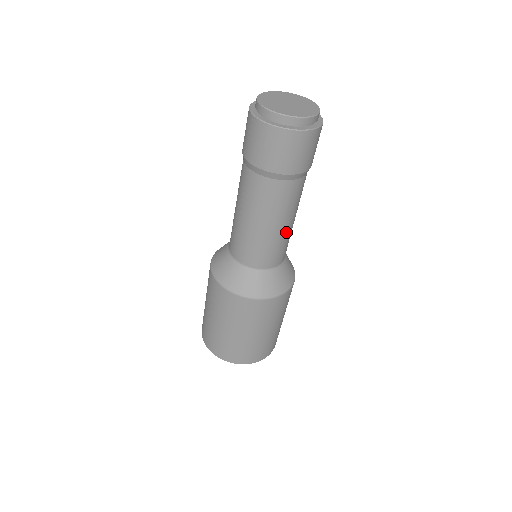
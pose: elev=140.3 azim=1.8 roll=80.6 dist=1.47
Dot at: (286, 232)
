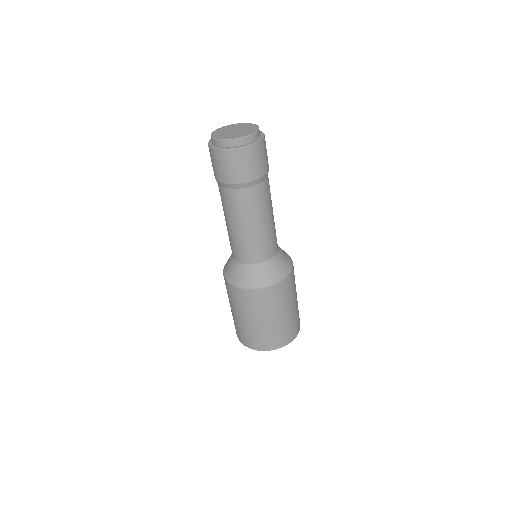
Dot at: (265, 229)
